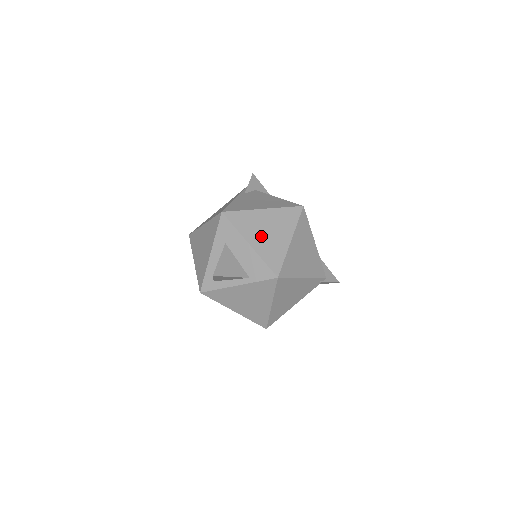
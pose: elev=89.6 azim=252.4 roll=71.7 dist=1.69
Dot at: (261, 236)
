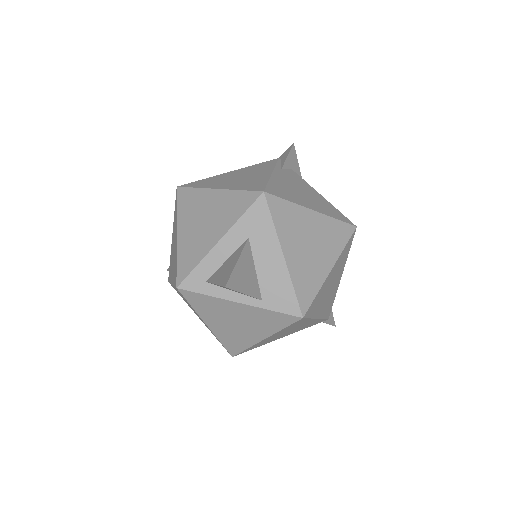
Dot at: (300, 249)
